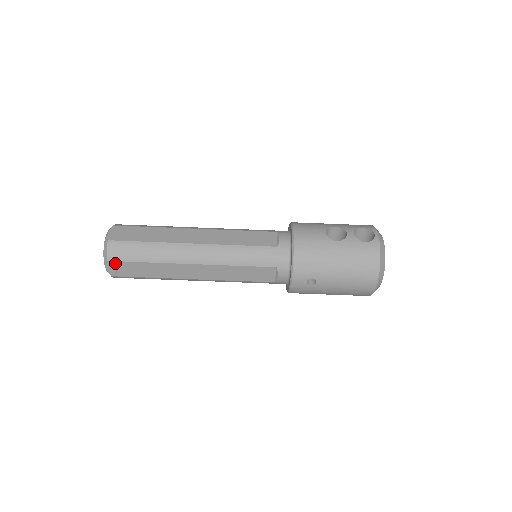
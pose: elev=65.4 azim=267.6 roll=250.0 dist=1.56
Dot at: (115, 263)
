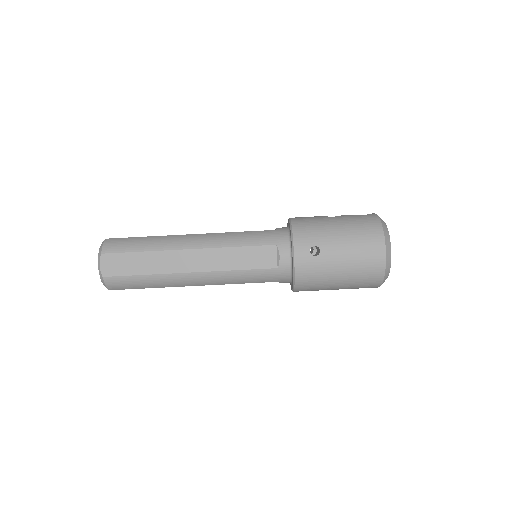
Dot at: (109, 256)
